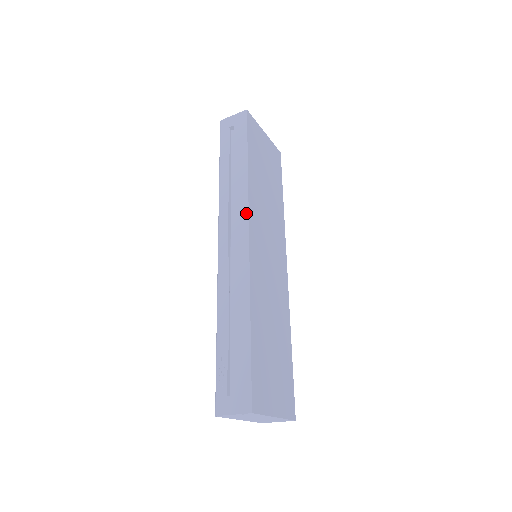
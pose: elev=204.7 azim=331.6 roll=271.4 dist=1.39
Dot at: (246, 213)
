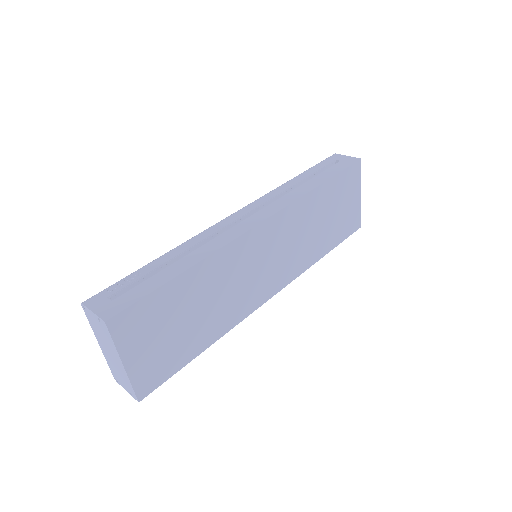
Dot at: (279, 208)
